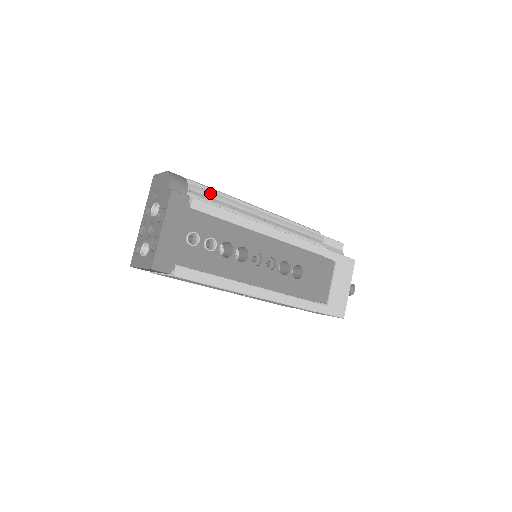
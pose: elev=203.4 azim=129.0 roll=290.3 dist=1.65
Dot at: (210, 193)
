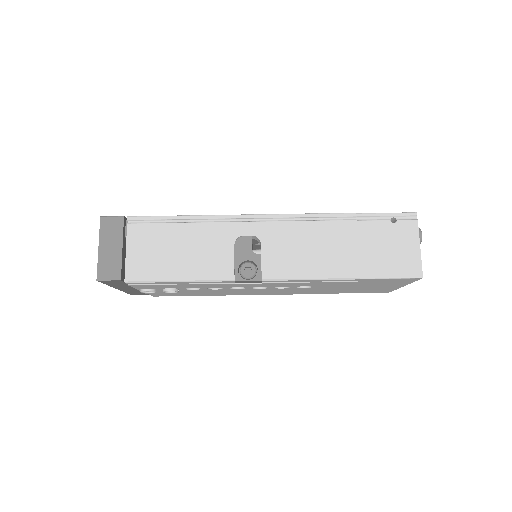
Dot at: occluded
